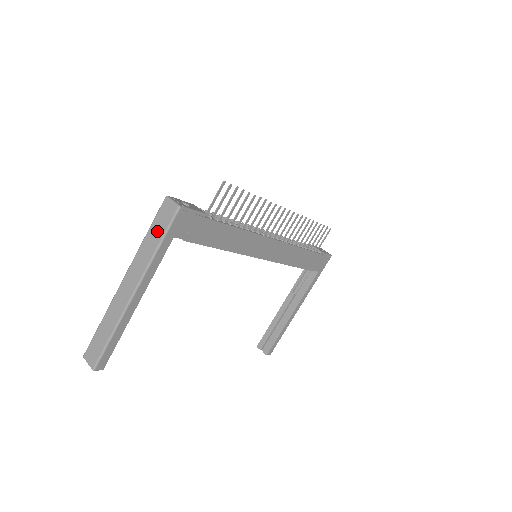
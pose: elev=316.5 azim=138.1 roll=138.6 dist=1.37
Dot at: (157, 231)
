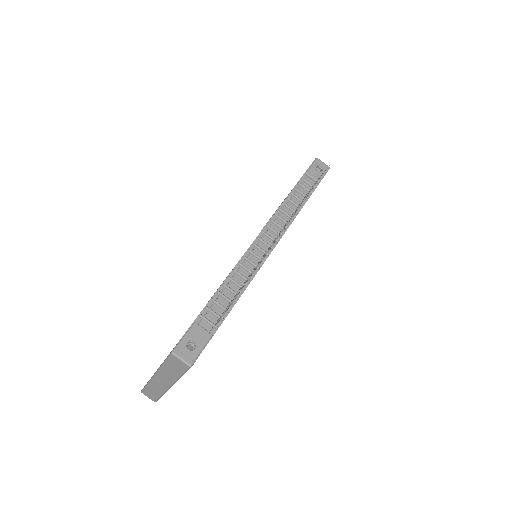
Dot at: (174, 369)
